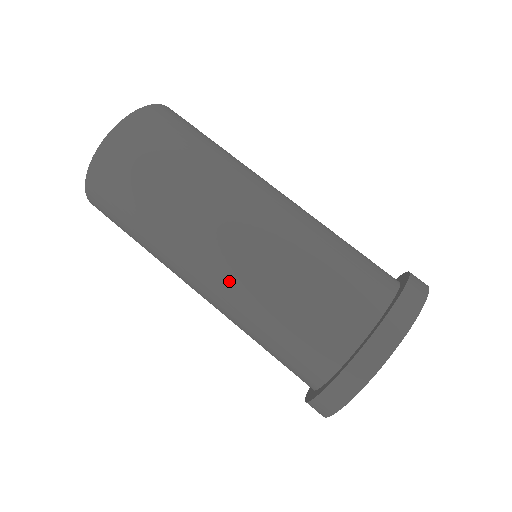
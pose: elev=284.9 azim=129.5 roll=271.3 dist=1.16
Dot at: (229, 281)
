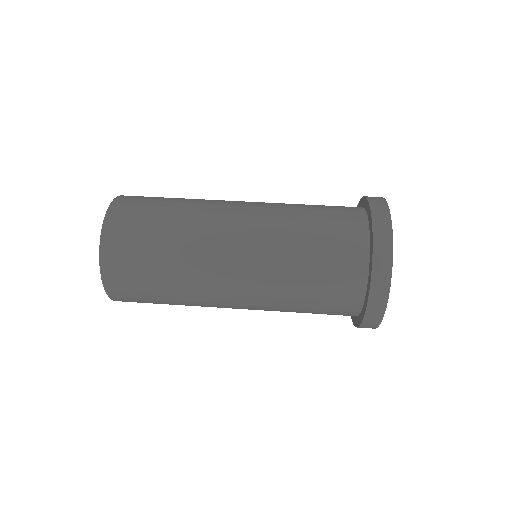
Dot at: (258, 233)
